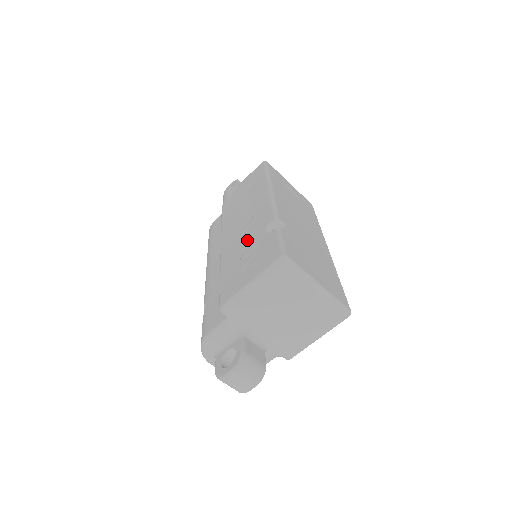
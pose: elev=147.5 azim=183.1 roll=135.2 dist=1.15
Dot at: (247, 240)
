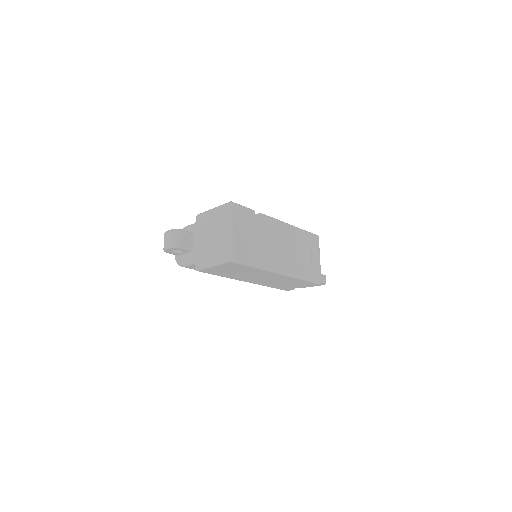
Dot at: occluded
